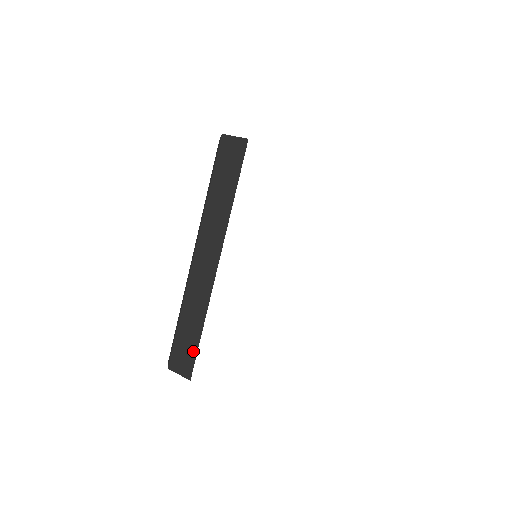
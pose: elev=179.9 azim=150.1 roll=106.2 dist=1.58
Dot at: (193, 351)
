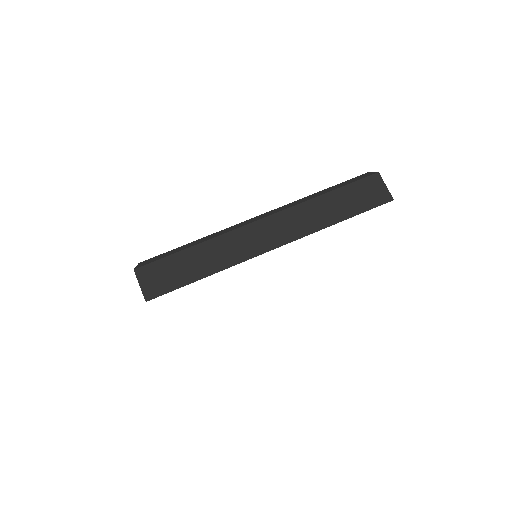
Dot at: (177, 283)
